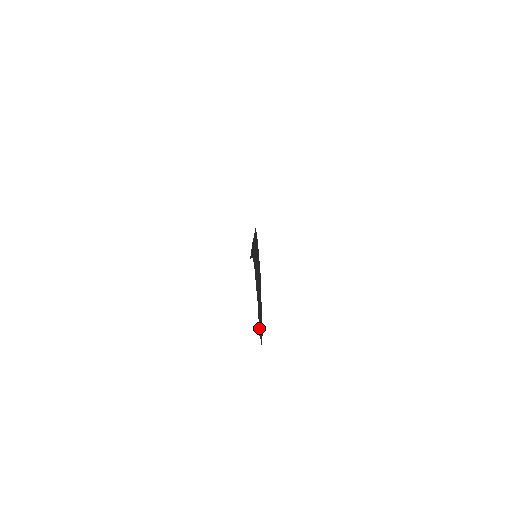
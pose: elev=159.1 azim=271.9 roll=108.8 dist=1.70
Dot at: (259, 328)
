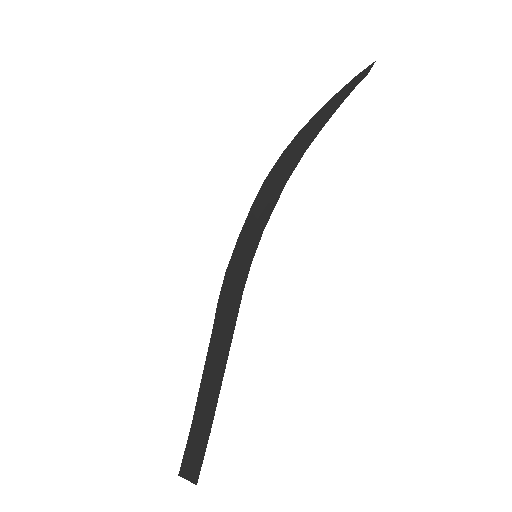
Dot at: (352, 87)
